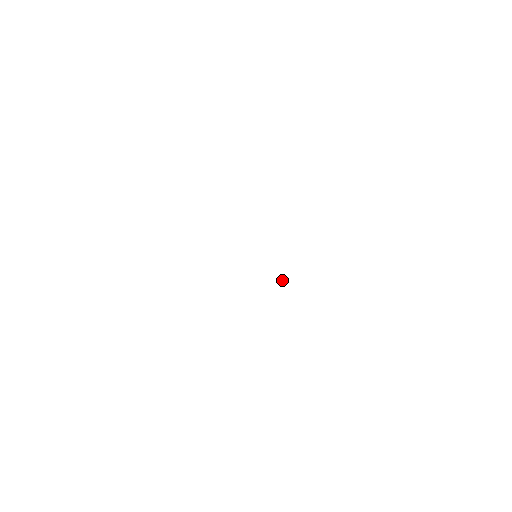
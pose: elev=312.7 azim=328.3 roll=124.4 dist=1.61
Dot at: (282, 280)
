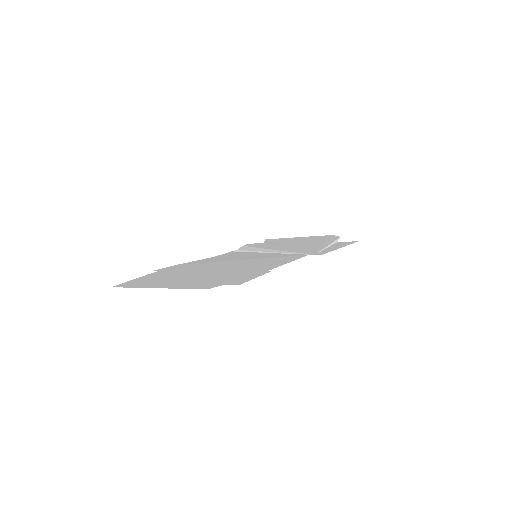
Dot at: (326, 240)
